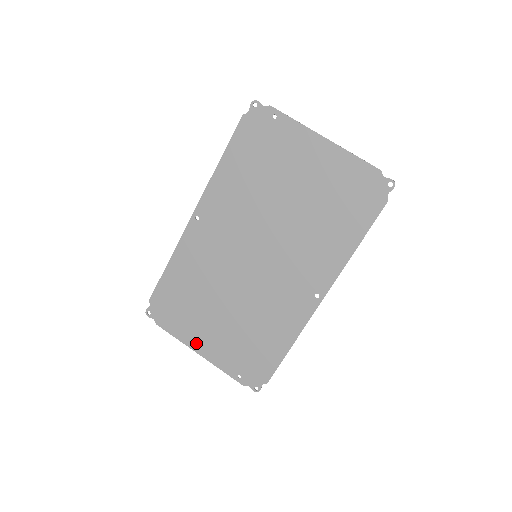
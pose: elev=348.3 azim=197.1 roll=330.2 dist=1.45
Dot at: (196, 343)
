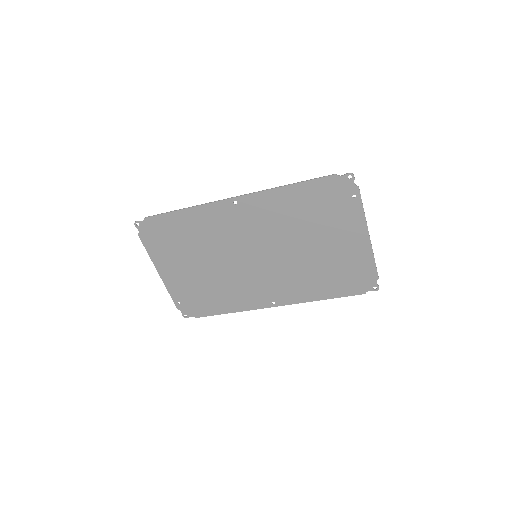
Dot at: (162, 267)
